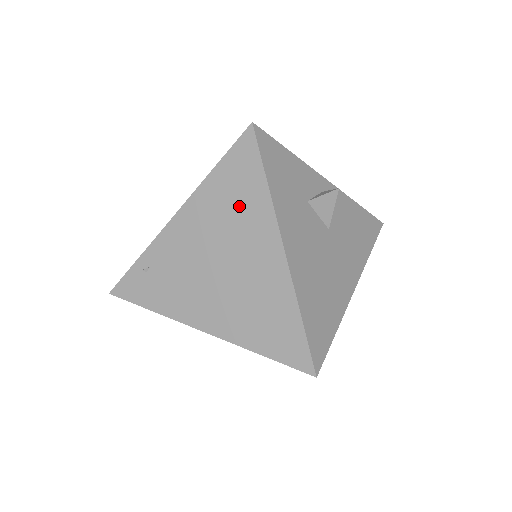
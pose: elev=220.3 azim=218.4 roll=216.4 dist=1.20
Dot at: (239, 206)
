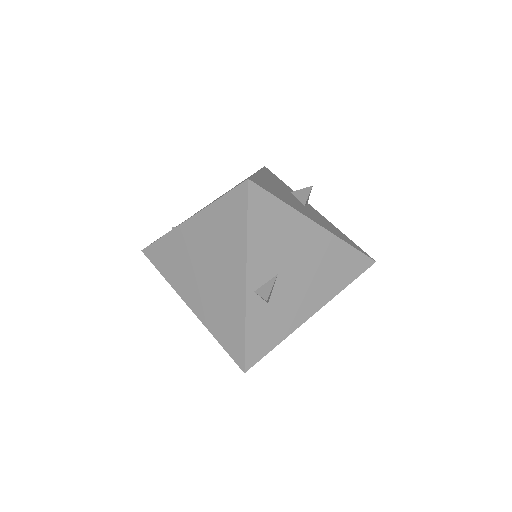
Dot at: occluded
